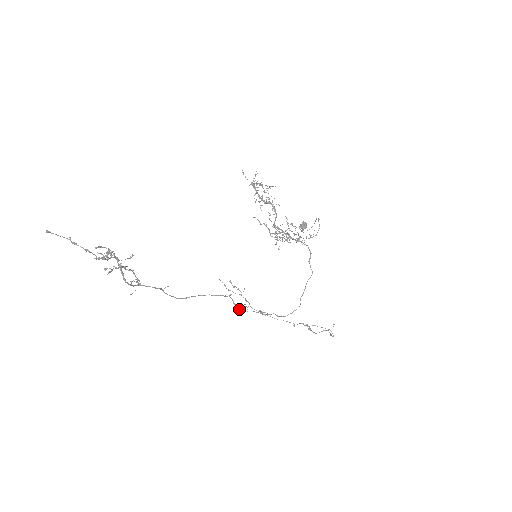
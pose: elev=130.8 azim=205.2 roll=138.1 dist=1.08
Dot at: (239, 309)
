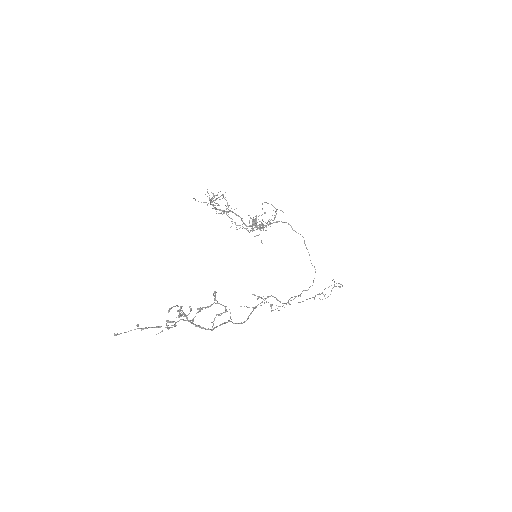
Dot at: (282, 303)
